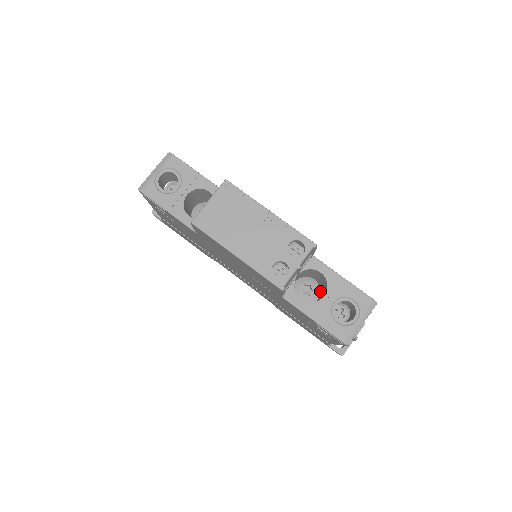
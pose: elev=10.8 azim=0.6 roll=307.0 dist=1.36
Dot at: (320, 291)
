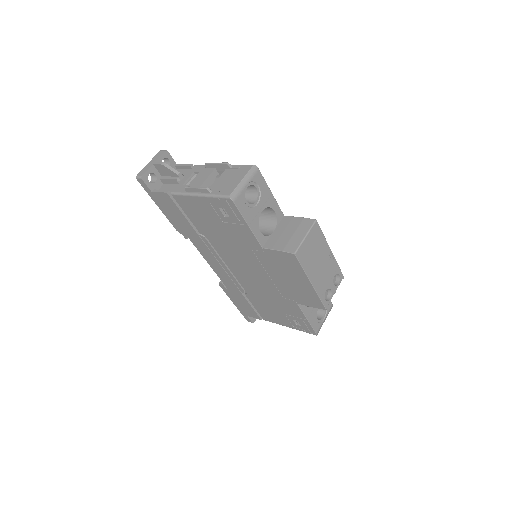
Dot at: occluded
